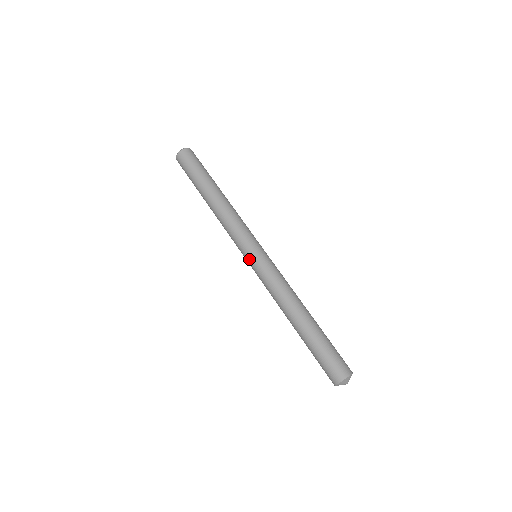
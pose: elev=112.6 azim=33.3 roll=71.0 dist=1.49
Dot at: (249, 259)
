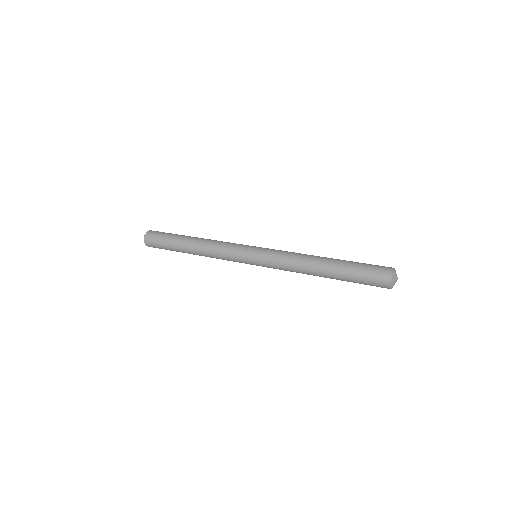
Dot at: (253, 254)
